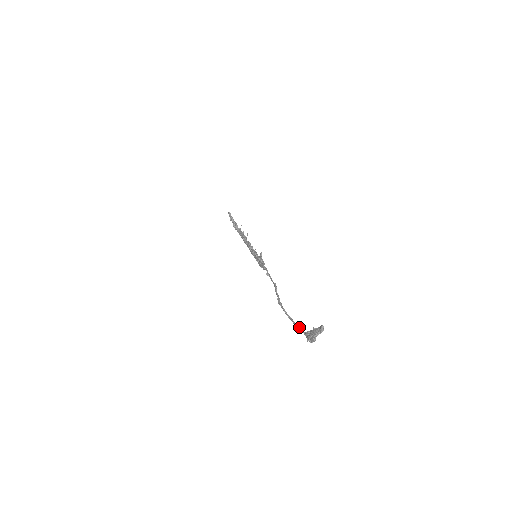
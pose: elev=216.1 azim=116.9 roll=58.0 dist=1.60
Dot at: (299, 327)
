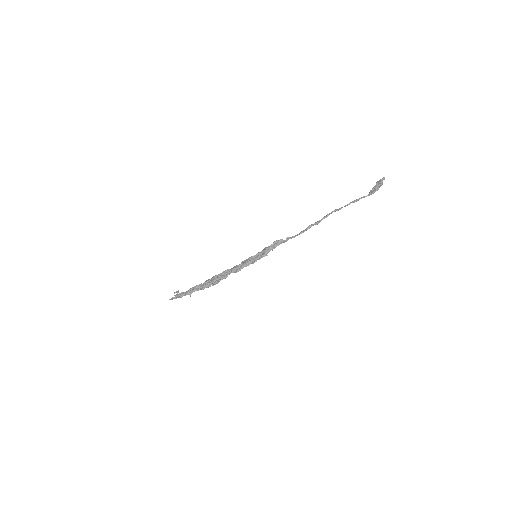
Dot at: (360, 198)
